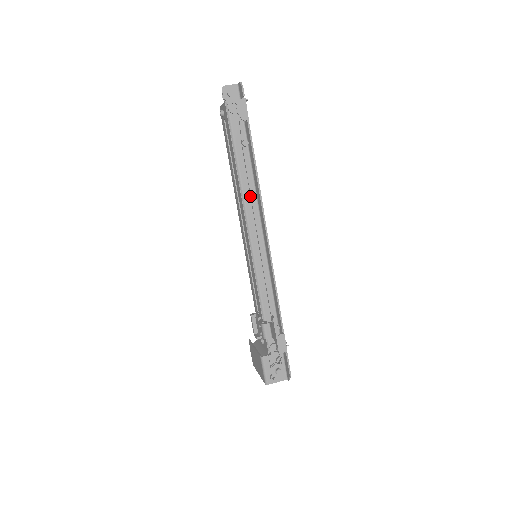
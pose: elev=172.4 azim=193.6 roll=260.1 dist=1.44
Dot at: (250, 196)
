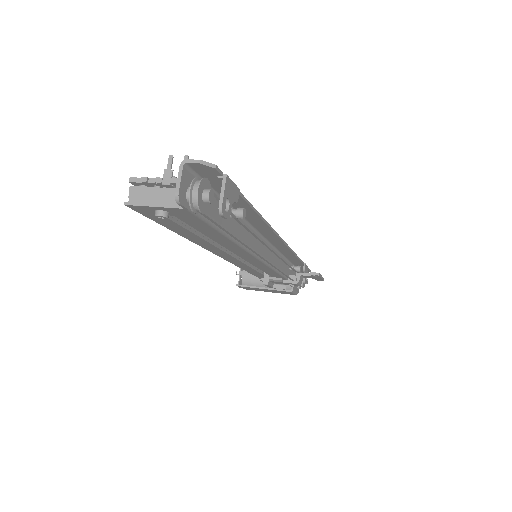
Dot at: occluded
